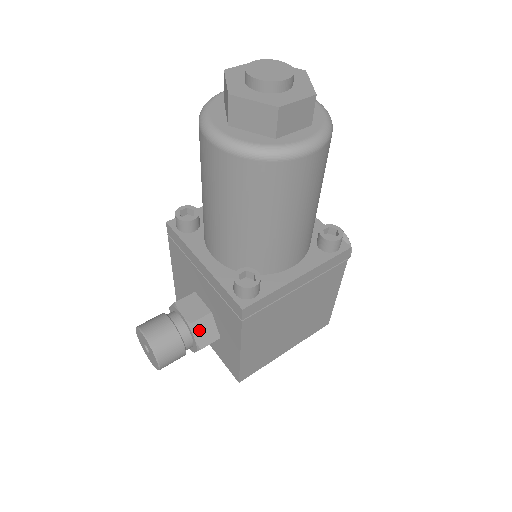
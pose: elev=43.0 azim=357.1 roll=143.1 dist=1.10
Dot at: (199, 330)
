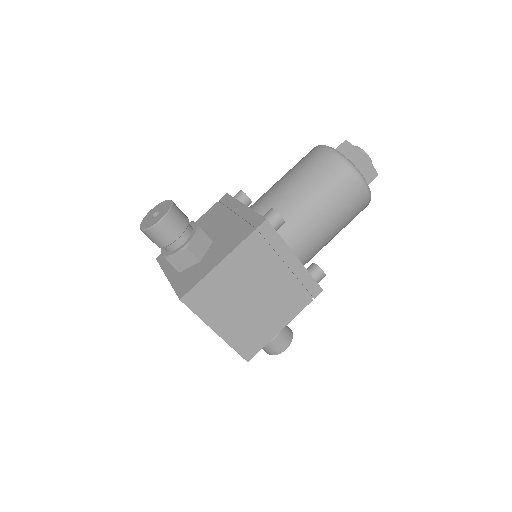
Dot at: (199, 238)
